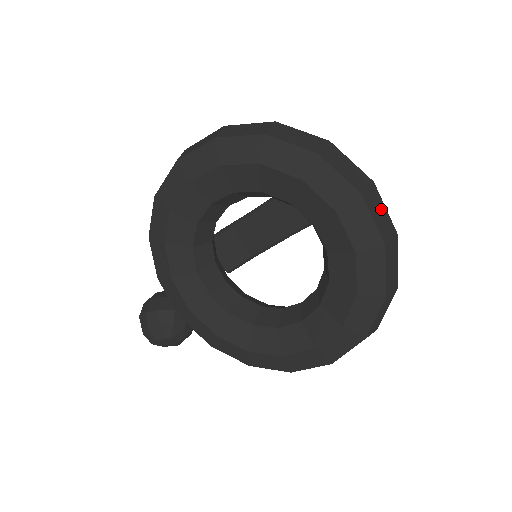
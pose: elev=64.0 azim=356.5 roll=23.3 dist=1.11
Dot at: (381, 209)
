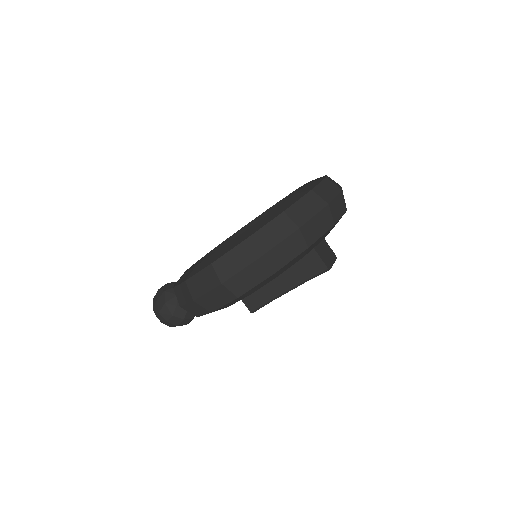
Dot at: (332, 192)
